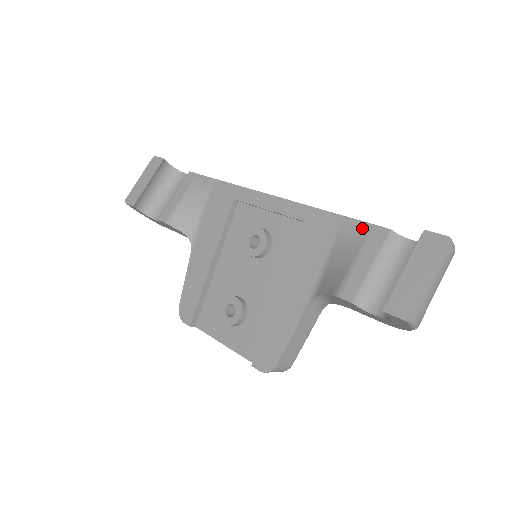
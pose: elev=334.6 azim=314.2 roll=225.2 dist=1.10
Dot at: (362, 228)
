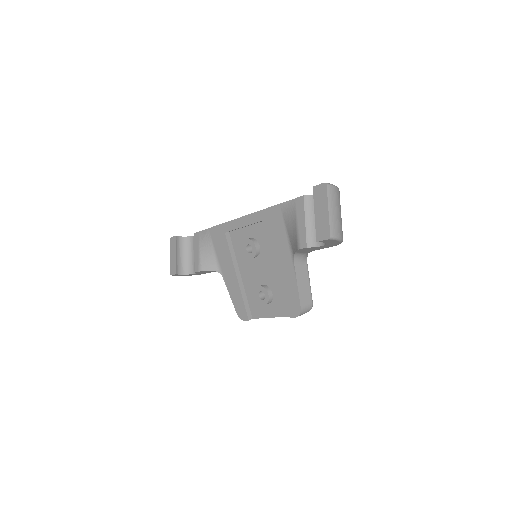
Dot at: (291, 204)
